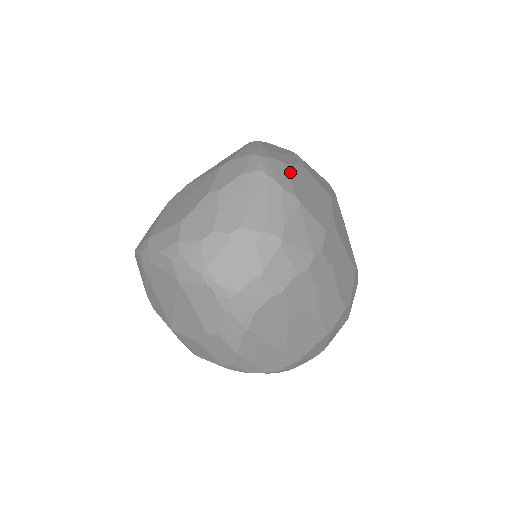
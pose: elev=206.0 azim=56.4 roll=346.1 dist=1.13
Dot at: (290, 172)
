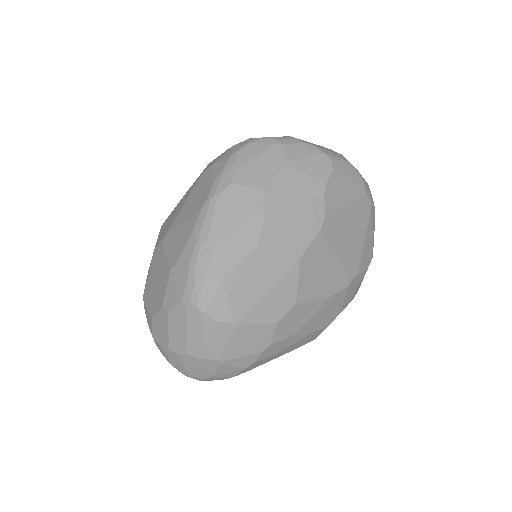
Dot at: (231, 285)
